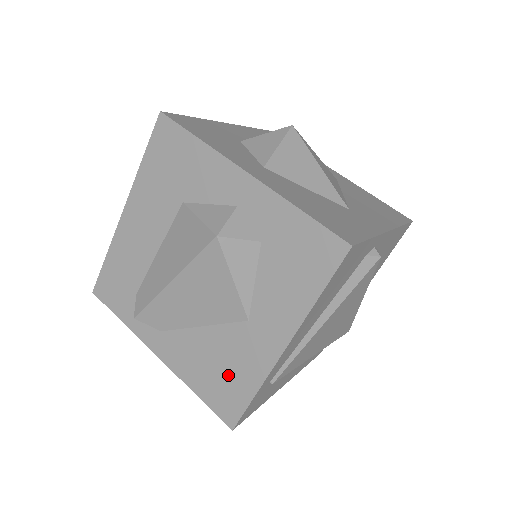
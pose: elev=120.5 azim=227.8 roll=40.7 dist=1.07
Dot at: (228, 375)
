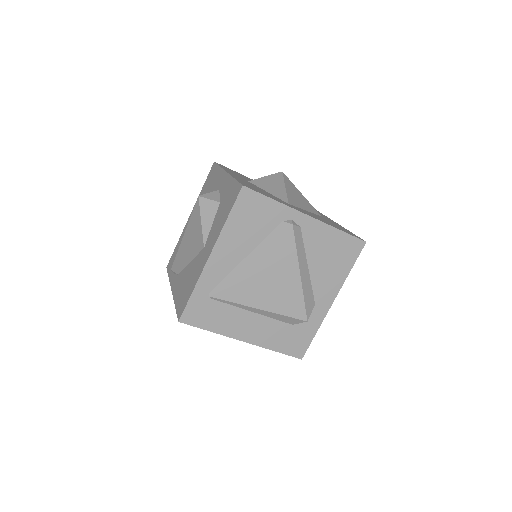
Dot at: (188, 286)
